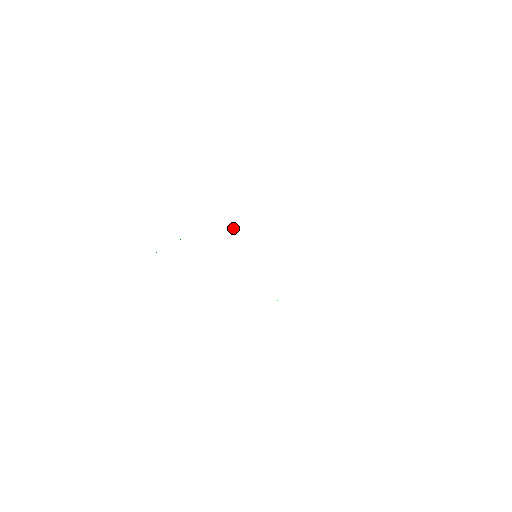
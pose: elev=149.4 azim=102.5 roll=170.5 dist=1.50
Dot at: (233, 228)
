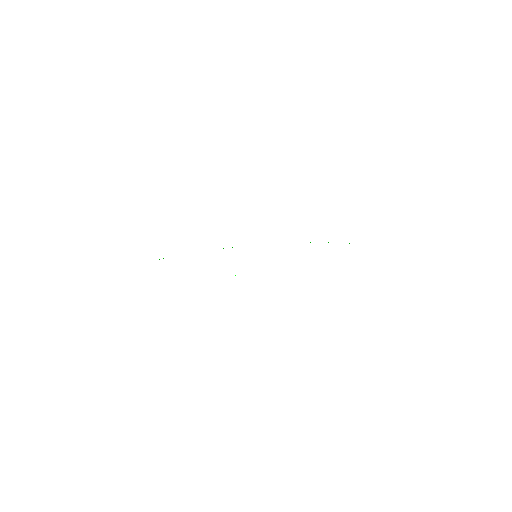
Dot at: occluded
